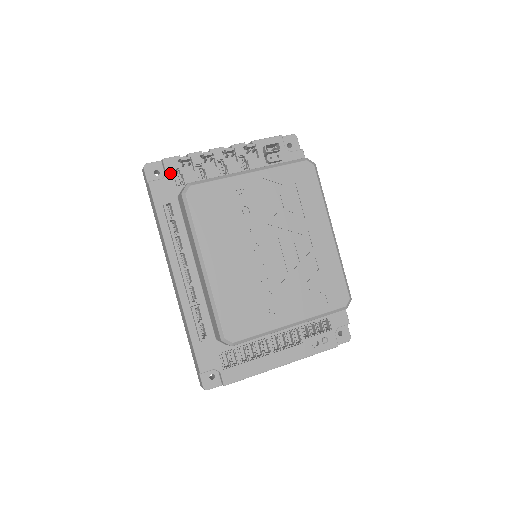
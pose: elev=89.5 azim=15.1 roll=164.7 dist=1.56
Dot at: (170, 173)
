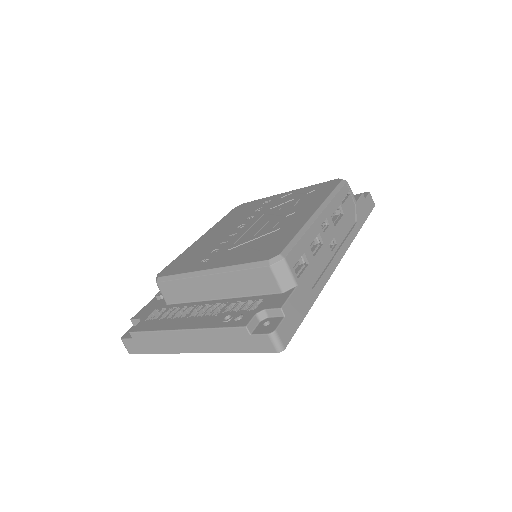
Dot at: occluded
